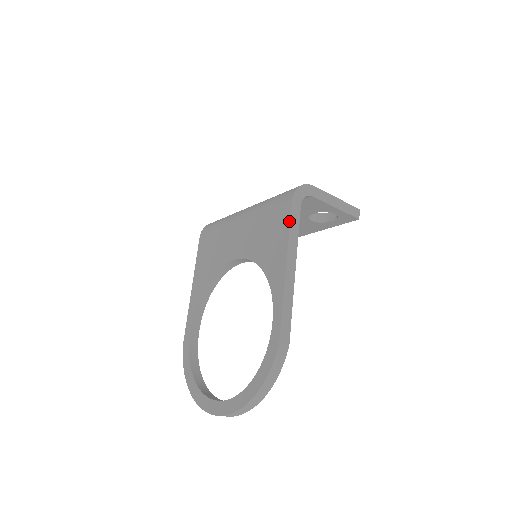
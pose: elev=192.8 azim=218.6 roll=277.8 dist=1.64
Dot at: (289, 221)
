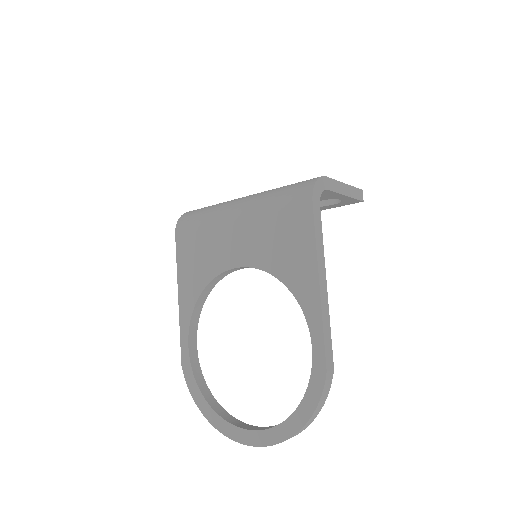
Dot at: (313, 228)
